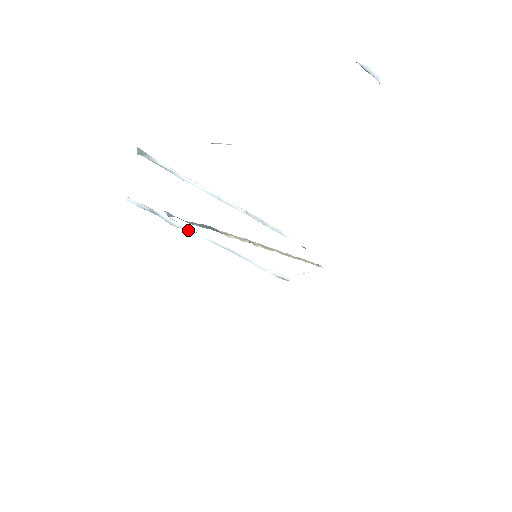
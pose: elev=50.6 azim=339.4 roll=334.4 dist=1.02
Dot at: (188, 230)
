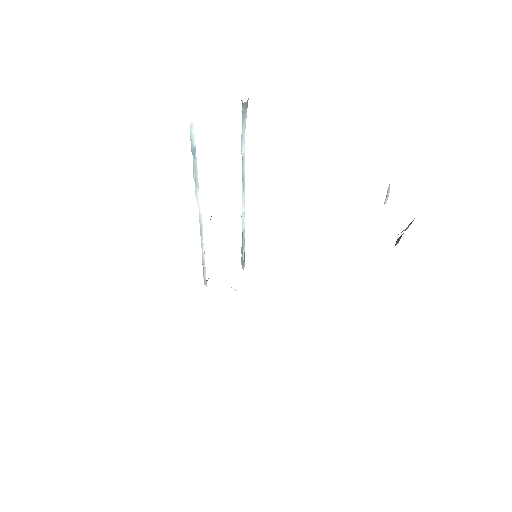
Dot at: (197, 188)
